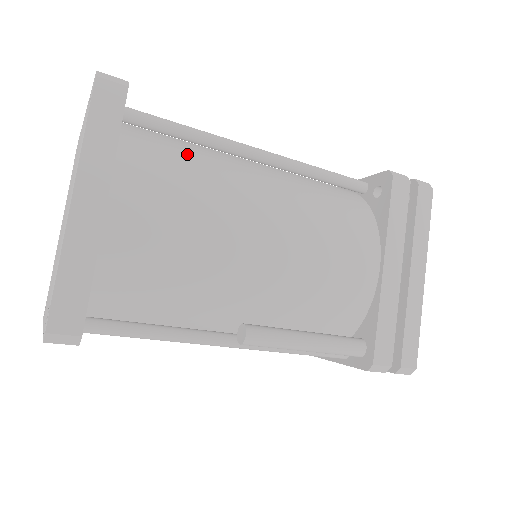
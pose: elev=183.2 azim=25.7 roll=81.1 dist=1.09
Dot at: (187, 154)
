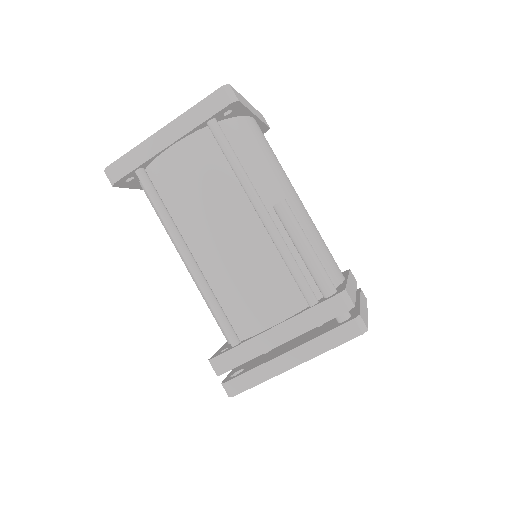
Dot at: occluded
